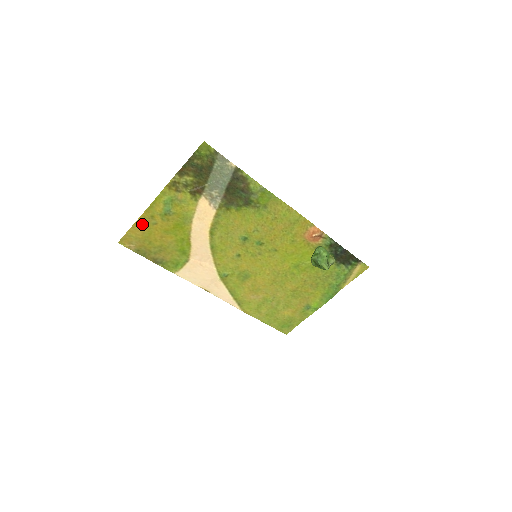
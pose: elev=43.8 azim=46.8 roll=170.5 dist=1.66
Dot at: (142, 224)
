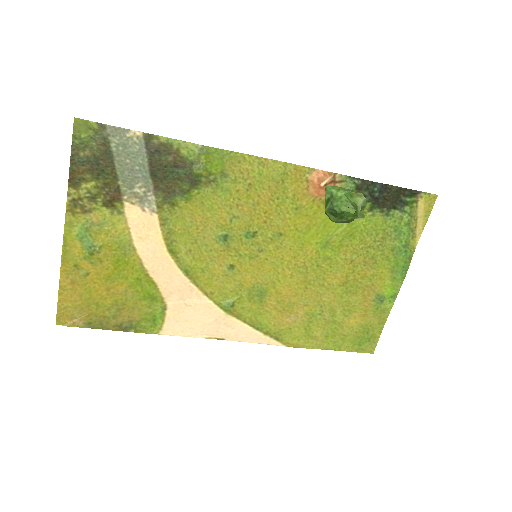
Dot at: (70, 283)
